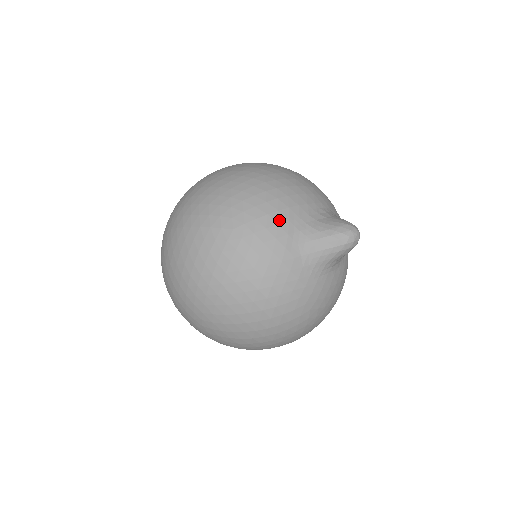
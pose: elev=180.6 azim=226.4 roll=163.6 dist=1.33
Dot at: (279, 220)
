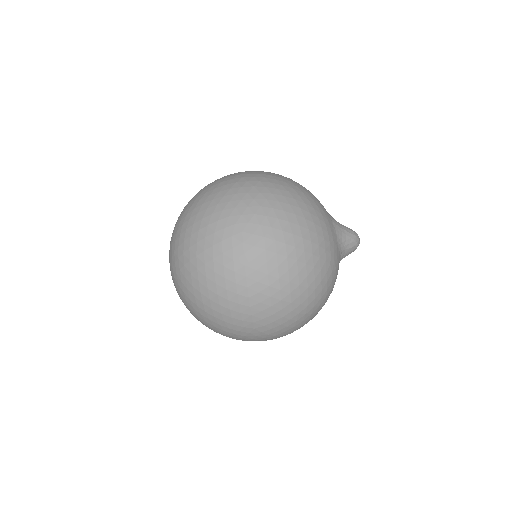
Dot at: occluded
